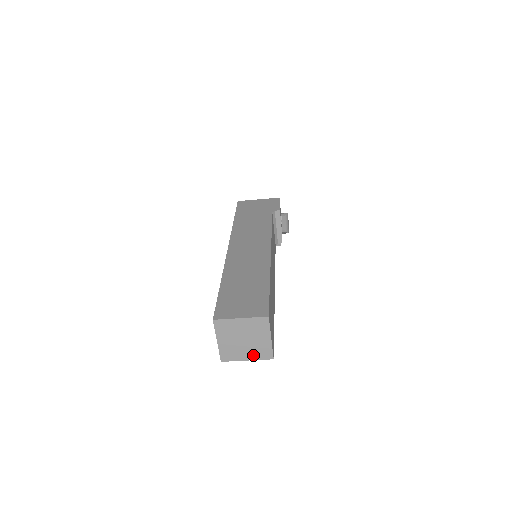
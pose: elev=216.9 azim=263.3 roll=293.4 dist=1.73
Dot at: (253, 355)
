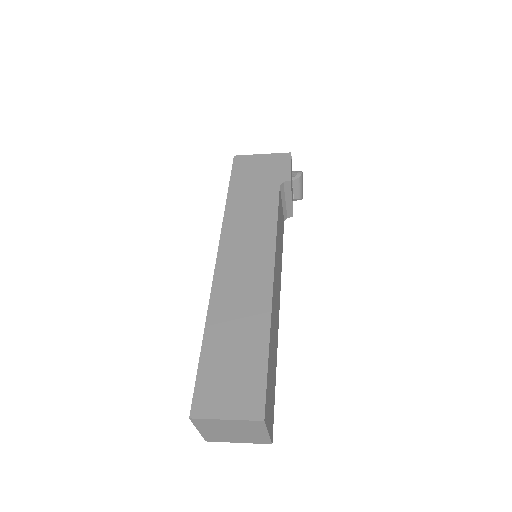
Dot at: (246, 440)
